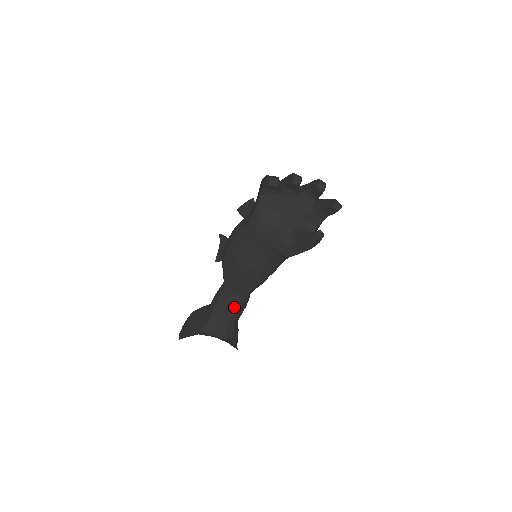
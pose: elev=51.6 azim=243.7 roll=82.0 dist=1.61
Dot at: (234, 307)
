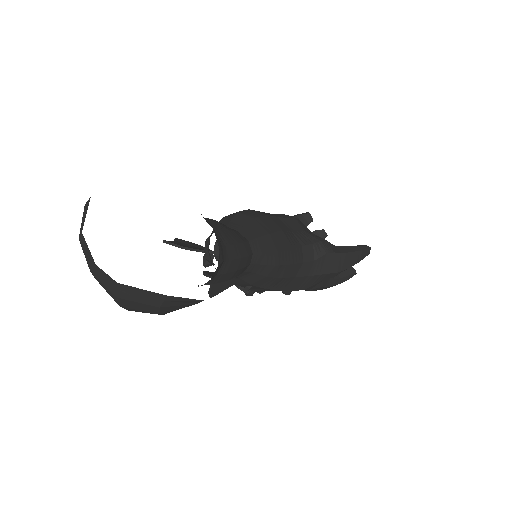
Dot at: (240, 243)
